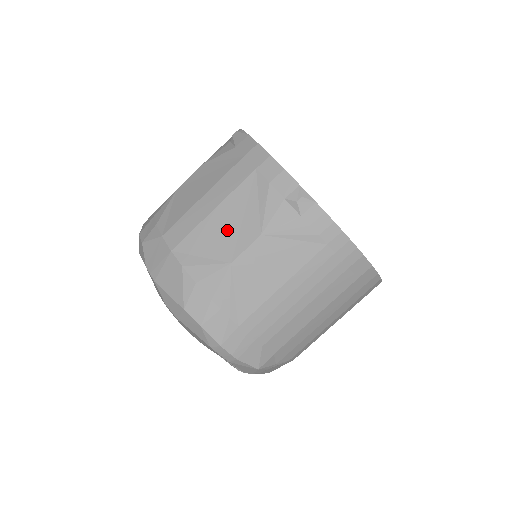
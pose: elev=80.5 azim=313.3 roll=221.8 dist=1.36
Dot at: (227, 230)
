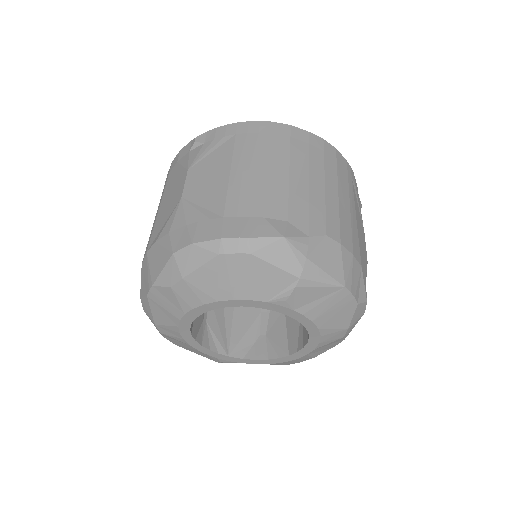
Dot at: (170, 199)
